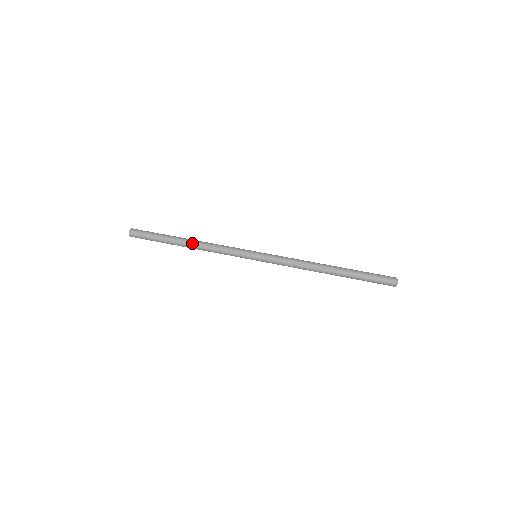
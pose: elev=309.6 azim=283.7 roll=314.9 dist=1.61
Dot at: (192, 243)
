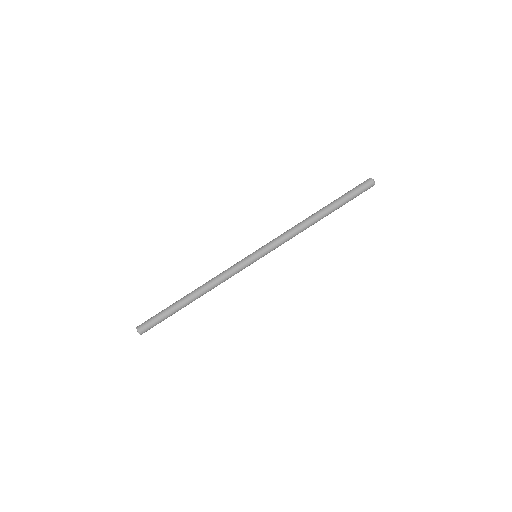
Dot at: occluded
